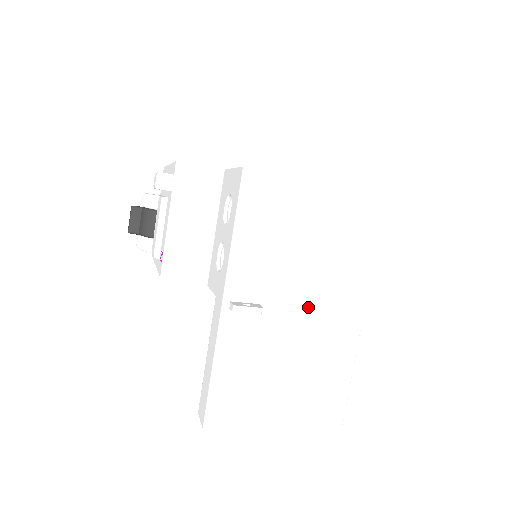
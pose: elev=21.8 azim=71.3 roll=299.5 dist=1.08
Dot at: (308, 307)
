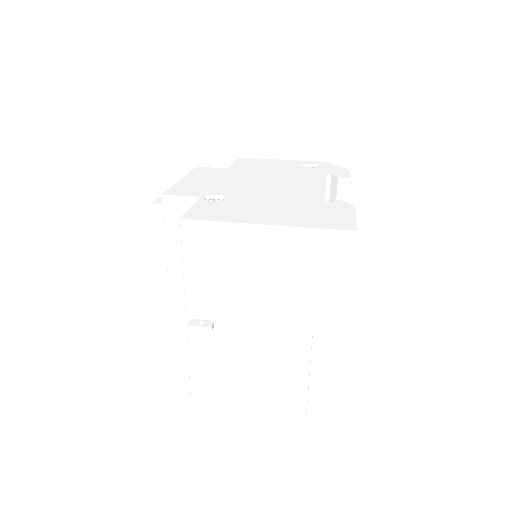
Dot at: (257, 324)
